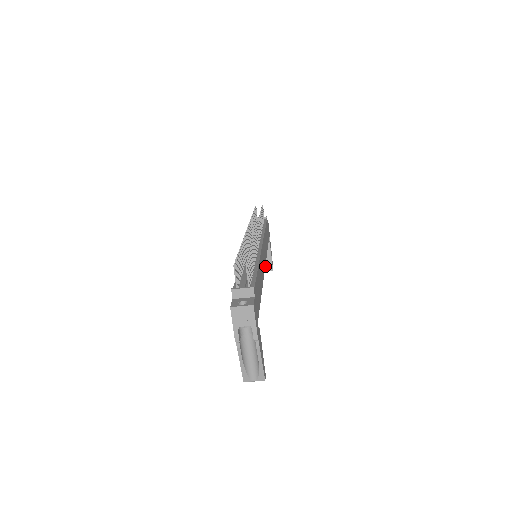
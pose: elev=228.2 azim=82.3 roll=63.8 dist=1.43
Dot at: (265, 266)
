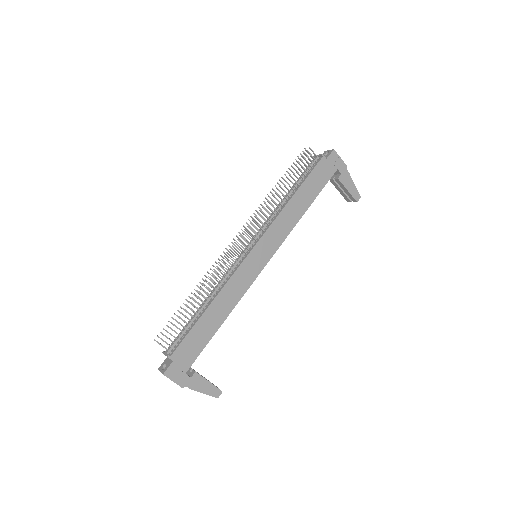
Dot at: occluded
